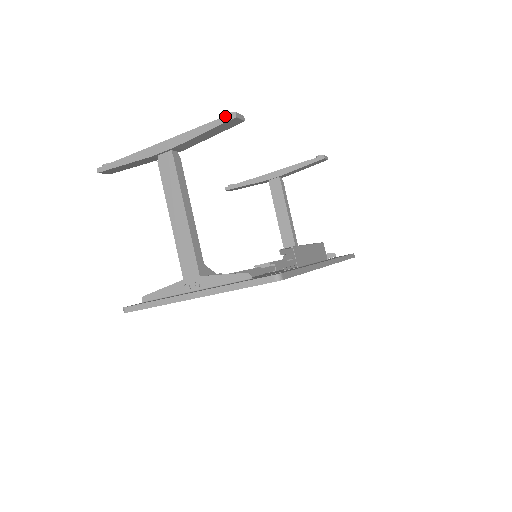
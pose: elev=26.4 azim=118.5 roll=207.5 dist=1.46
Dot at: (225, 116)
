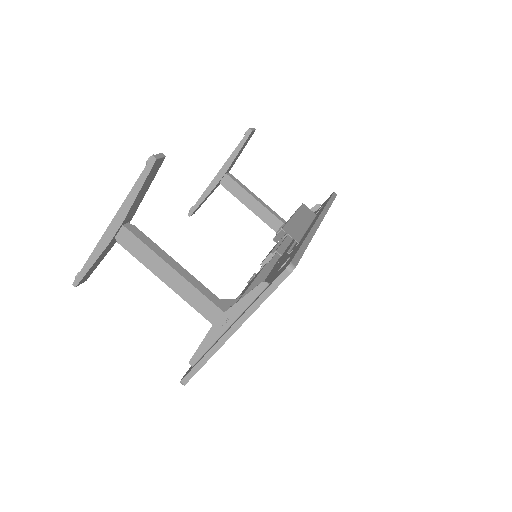
Dot at: (146, 165)
